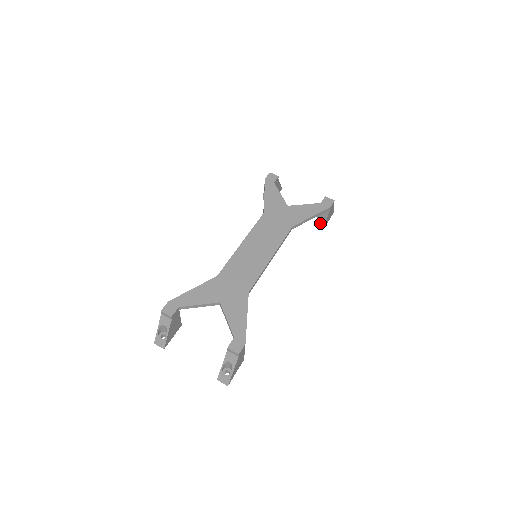
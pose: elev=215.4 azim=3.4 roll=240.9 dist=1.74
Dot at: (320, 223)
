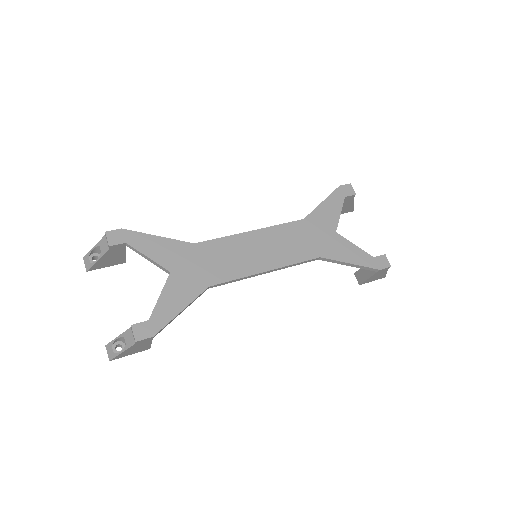
Dot at: (359, 277)
